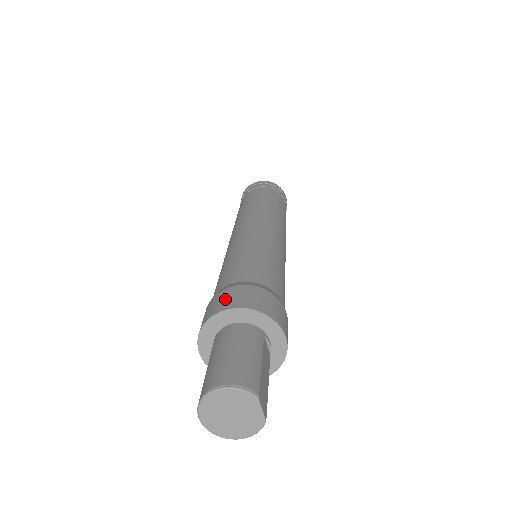
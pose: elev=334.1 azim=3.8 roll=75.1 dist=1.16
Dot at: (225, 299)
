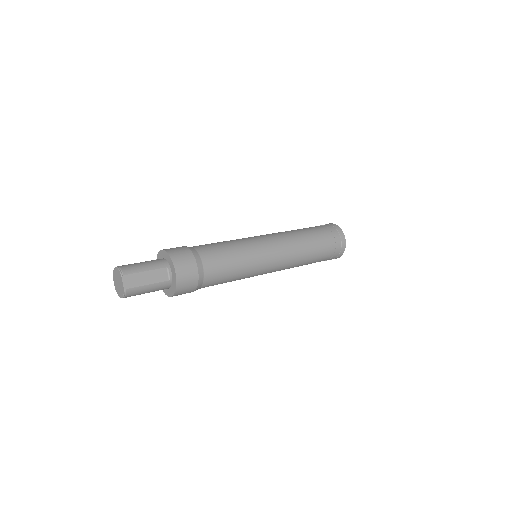
Dot at: occluded
